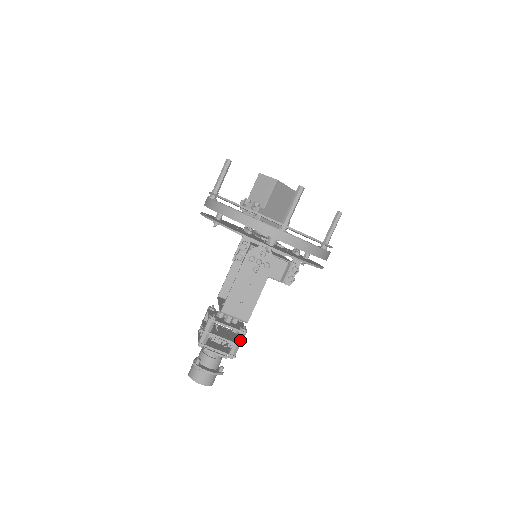
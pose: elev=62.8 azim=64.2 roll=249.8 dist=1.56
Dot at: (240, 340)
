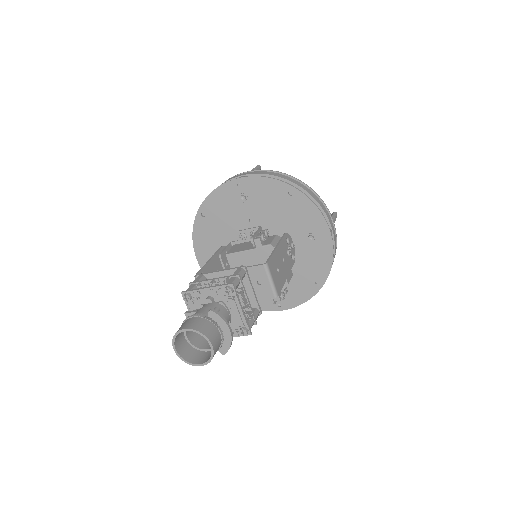
Dot at: (257, 317)
